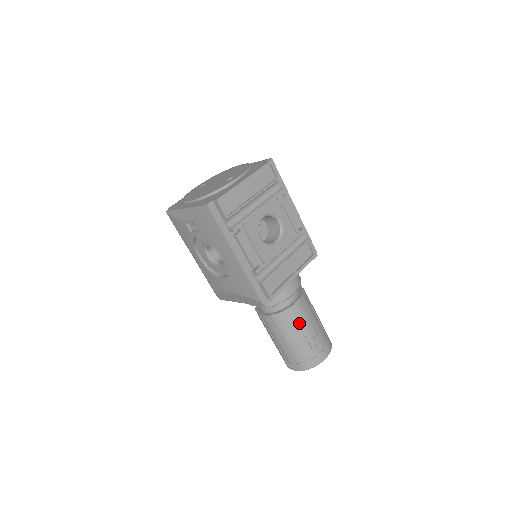
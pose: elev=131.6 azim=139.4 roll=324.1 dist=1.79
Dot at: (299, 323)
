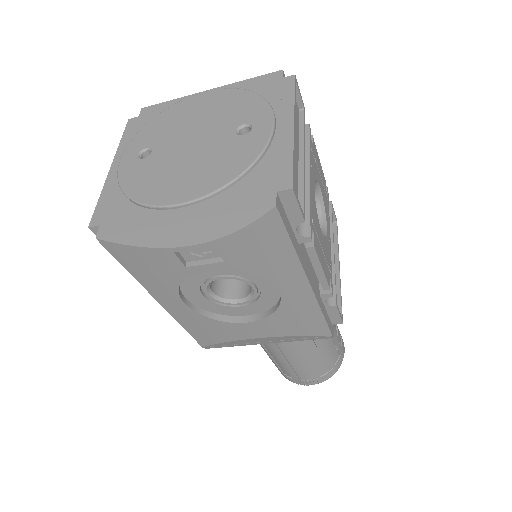
Dot at: occluded
